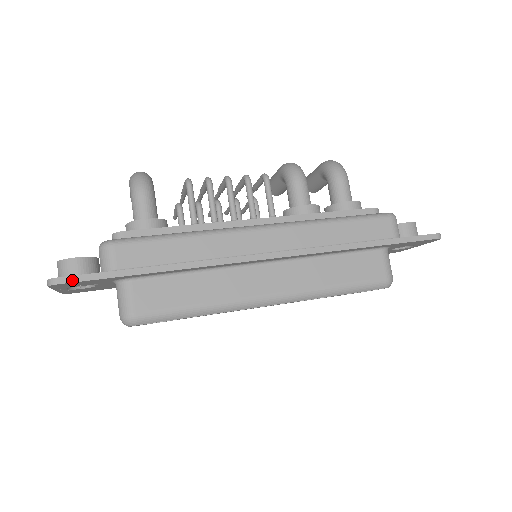
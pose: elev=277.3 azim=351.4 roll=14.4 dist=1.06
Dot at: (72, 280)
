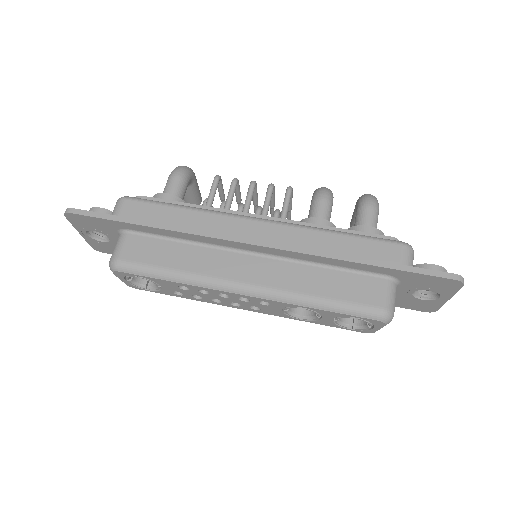
Dot at: (80, 213)
